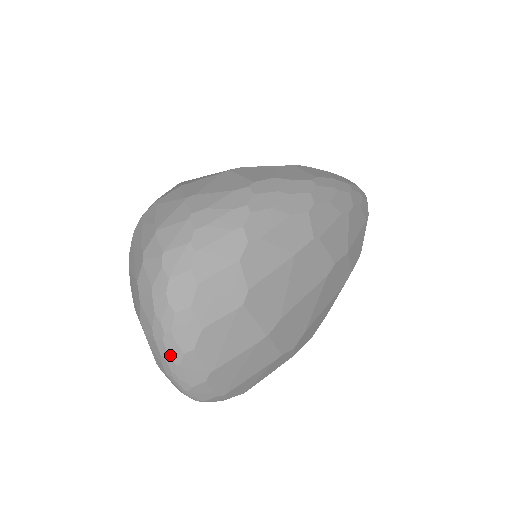
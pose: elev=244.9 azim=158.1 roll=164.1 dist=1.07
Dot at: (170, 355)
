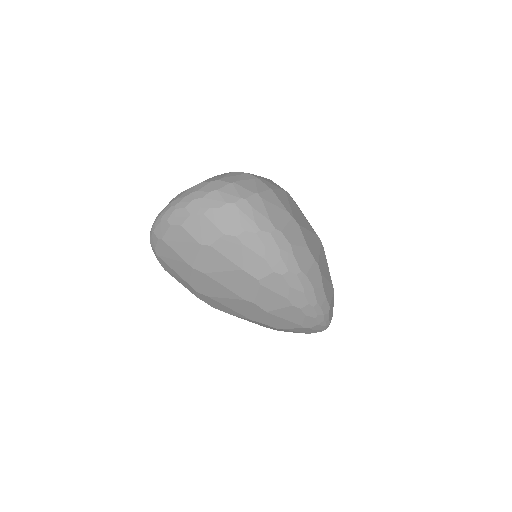
Dot at: (165, 213)
